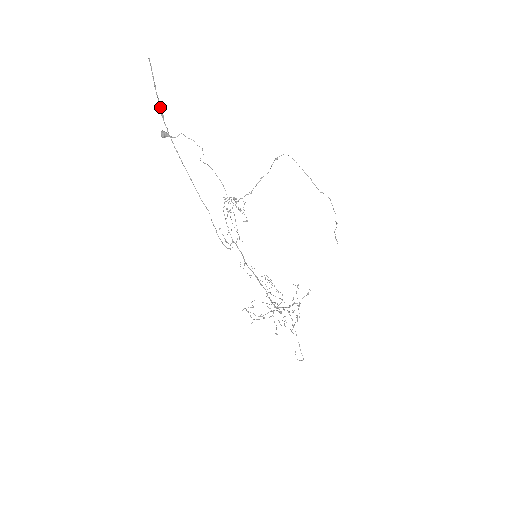
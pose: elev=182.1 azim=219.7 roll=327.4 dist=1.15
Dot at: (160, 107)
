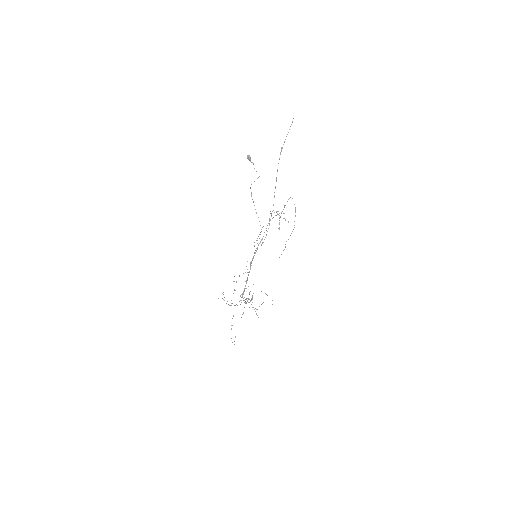
Dot at: occluded
